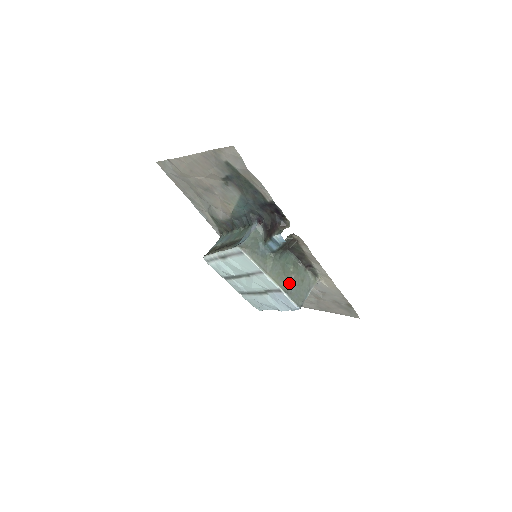
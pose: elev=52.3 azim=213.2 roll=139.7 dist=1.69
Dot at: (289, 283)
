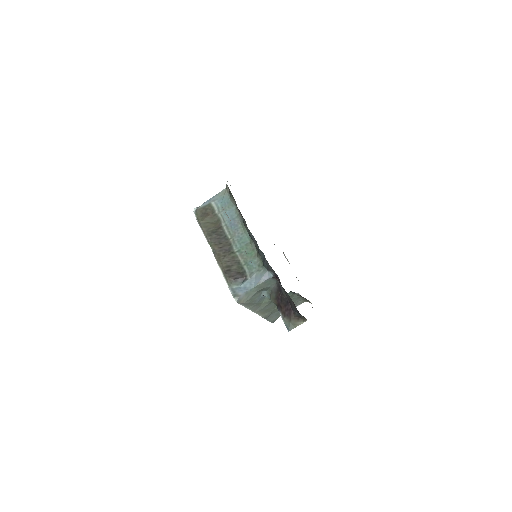
Dot at: (274, 311)
